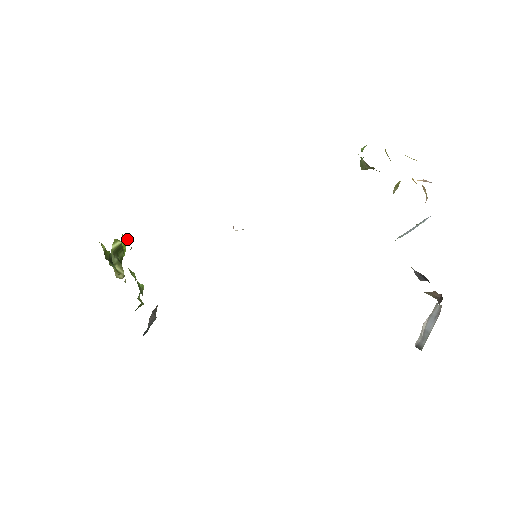
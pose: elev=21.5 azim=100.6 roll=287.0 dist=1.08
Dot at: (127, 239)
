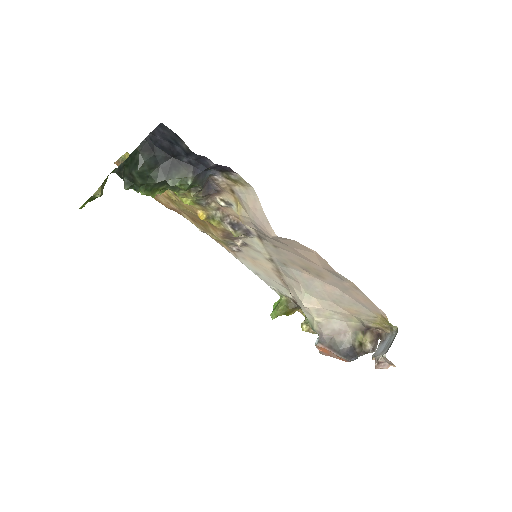
Dot at: occluded
